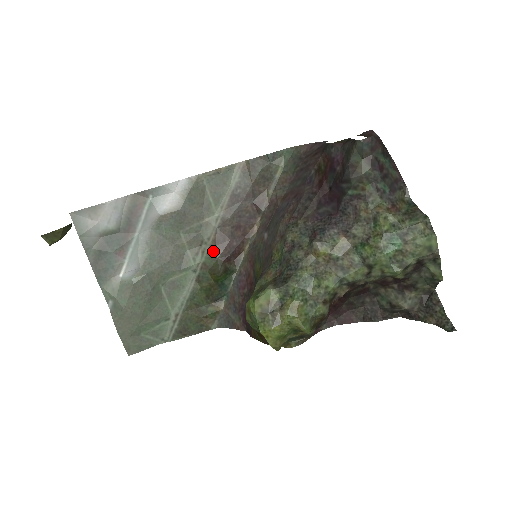
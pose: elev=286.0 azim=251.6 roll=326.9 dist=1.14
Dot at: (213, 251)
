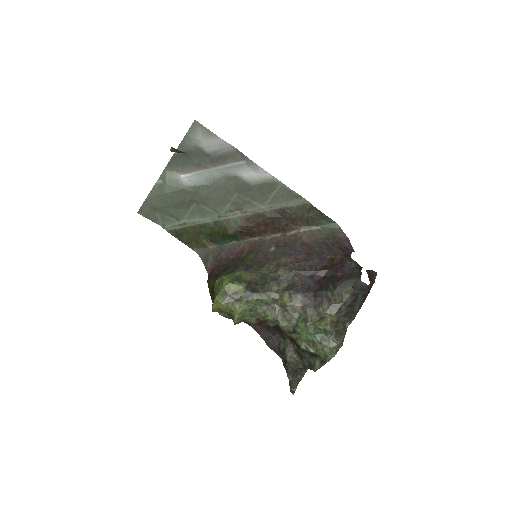
Dot at: (240, 220)
